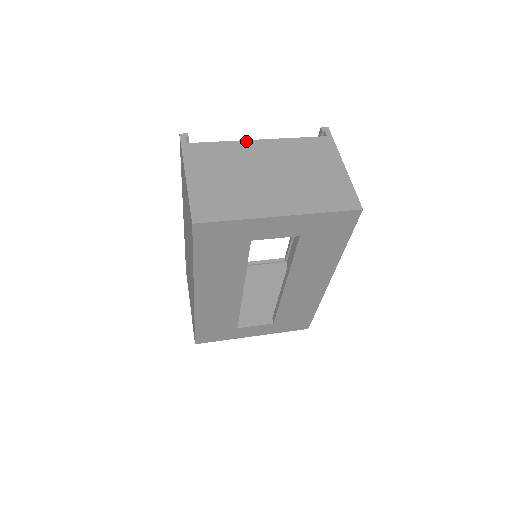
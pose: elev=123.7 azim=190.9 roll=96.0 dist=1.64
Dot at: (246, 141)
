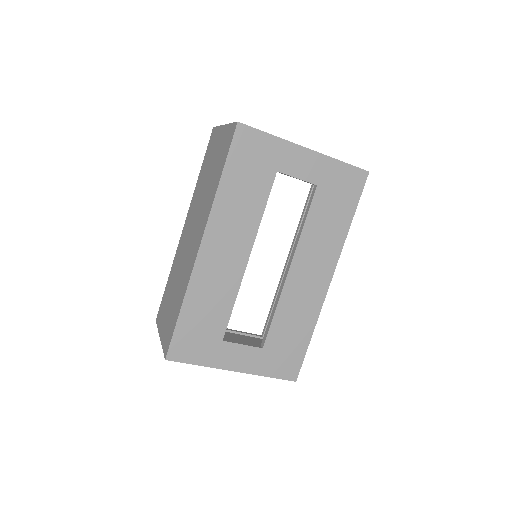
Dot at: occluded
